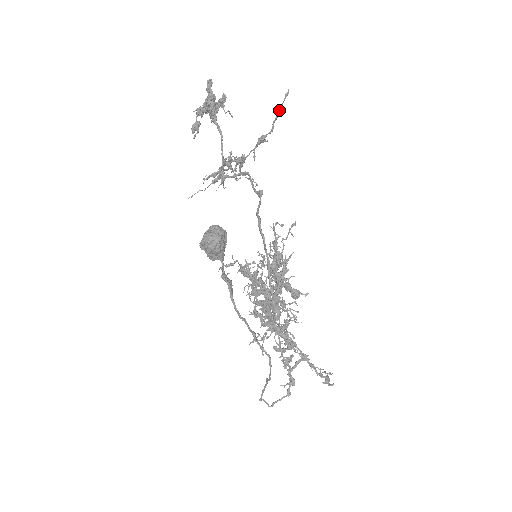
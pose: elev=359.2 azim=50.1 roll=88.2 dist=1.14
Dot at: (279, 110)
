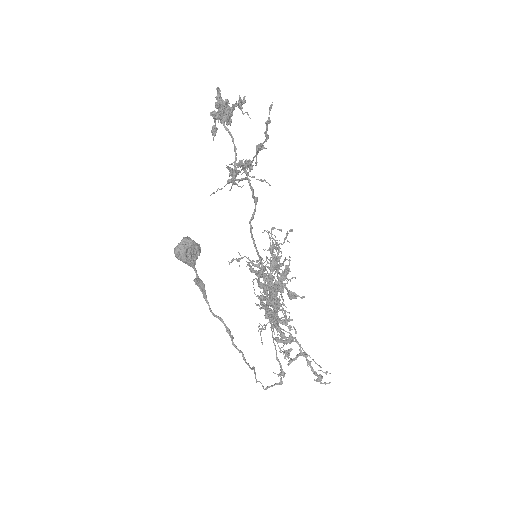
Dot at: (267, 122)
